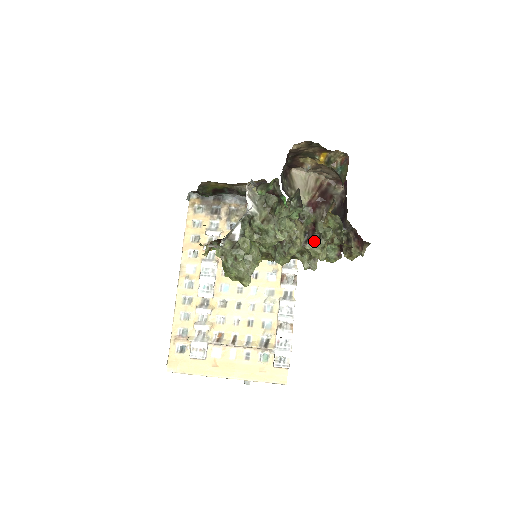
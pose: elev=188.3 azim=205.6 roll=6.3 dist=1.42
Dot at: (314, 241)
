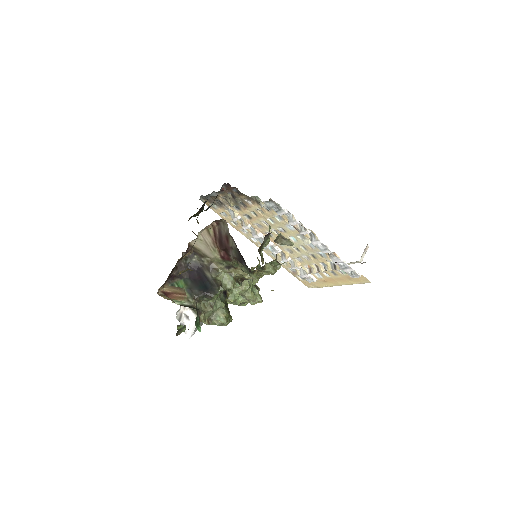
Dot at: occluded
